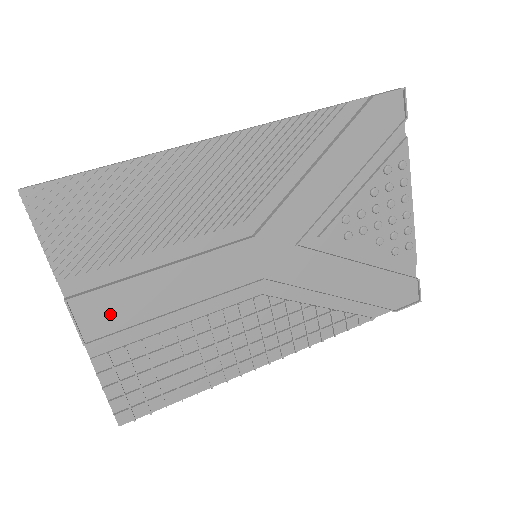
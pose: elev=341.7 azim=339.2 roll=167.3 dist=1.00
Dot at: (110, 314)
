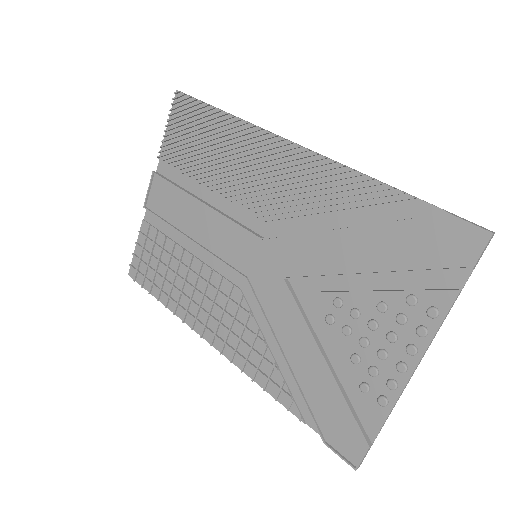
Dot at: (164, 203)
